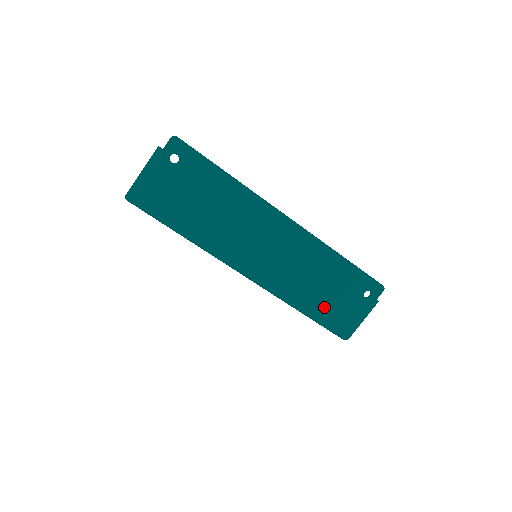
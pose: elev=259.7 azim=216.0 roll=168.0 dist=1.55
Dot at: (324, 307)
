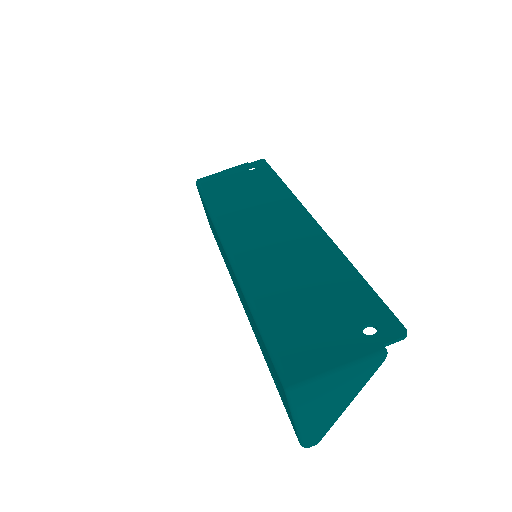
Dot at: (288, 317)
